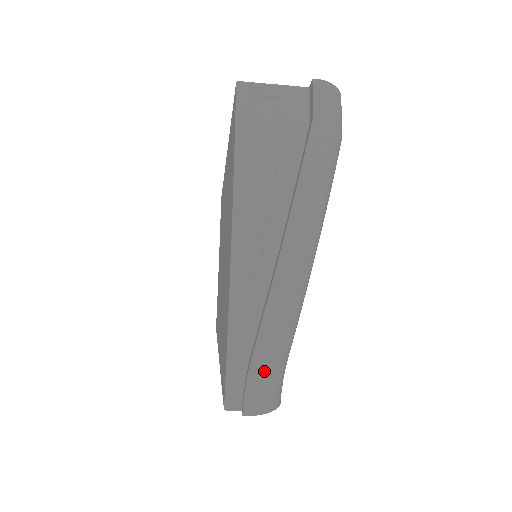
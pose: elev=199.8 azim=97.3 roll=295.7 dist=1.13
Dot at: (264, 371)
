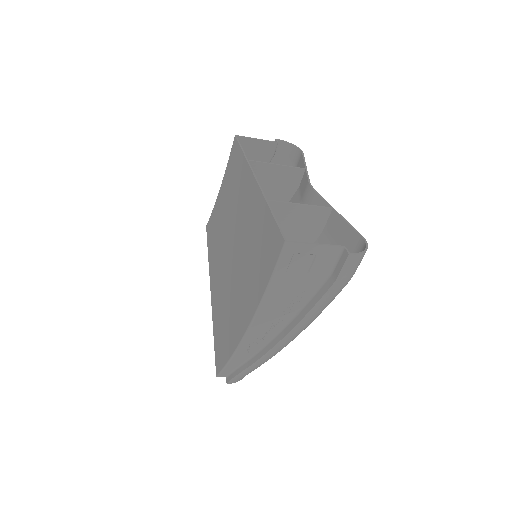
Dot at: (245, 375)
